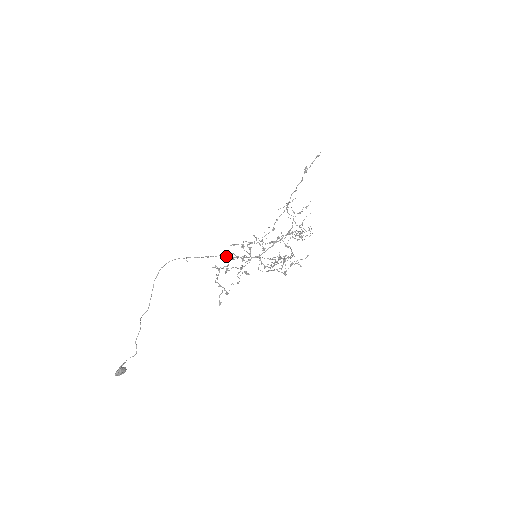
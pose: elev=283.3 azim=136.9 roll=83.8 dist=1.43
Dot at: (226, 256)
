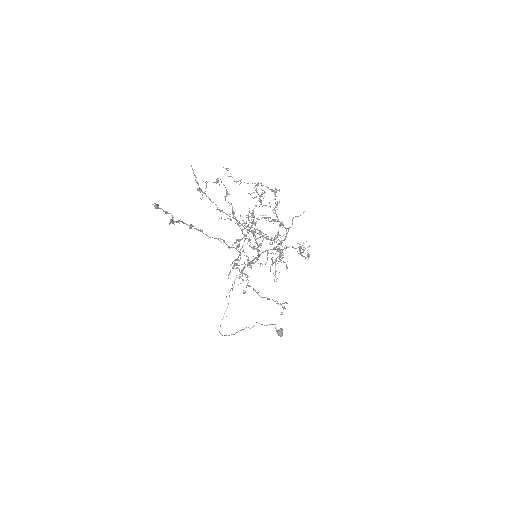
Dot at: (236, 277)
